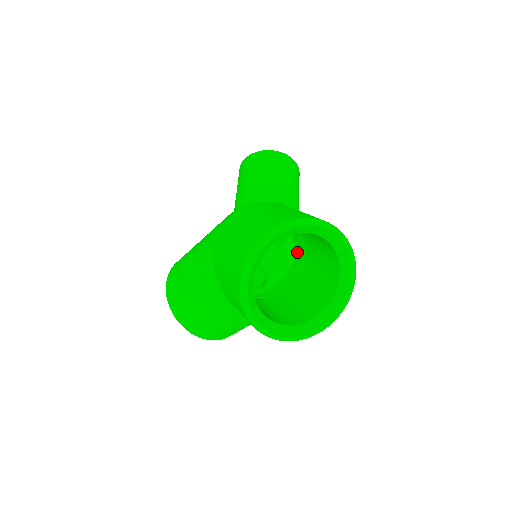
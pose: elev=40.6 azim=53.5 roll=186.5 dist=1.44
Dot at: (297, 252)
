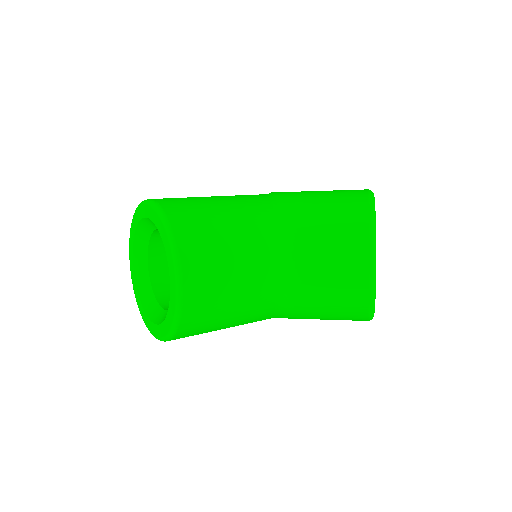
Dot at: occluded
